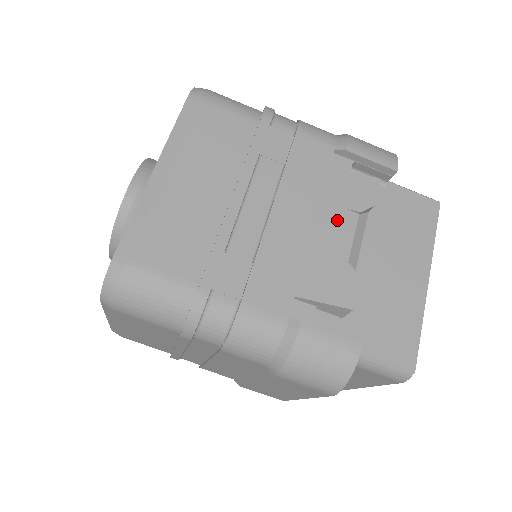
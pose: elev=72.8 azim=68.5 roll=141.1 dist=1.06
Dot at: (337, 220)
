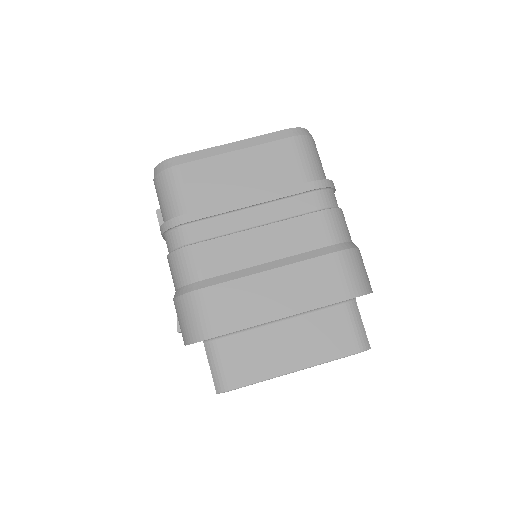
Dot at: occluded
